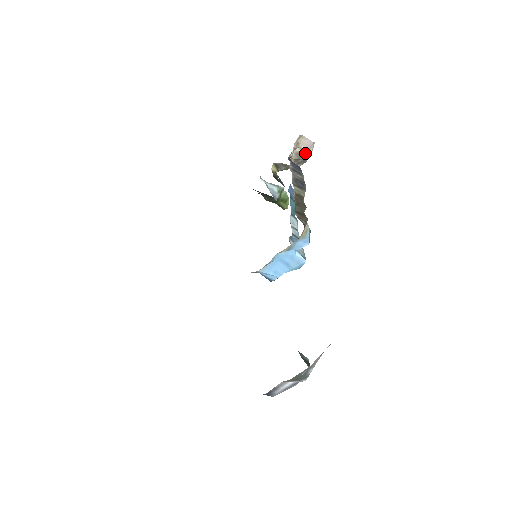
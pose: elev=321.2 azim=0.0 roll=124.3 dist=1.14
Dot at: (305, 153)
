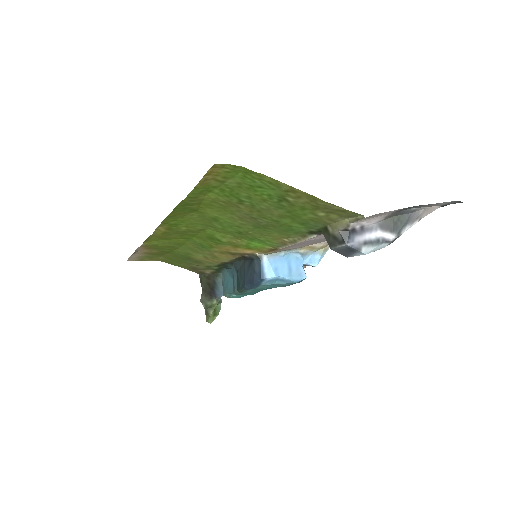
Dot at: occluded
